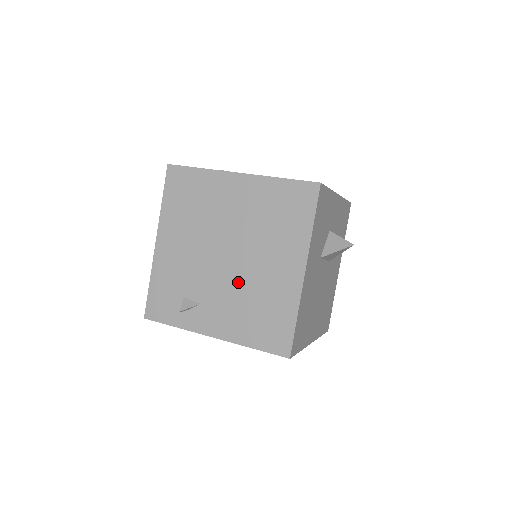
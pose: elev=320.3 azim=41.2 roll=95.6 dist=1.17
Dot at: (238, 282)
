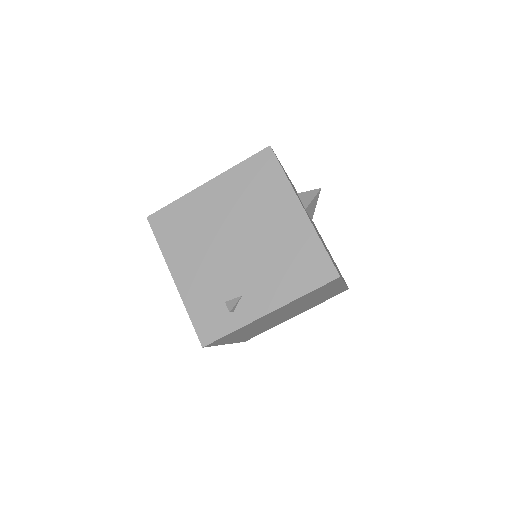
Dot at: (260, 255)
